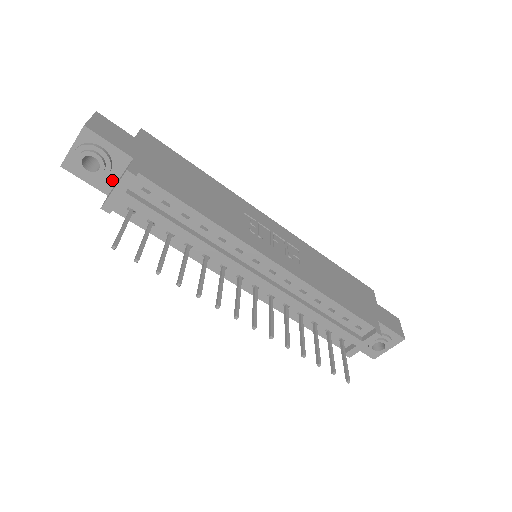
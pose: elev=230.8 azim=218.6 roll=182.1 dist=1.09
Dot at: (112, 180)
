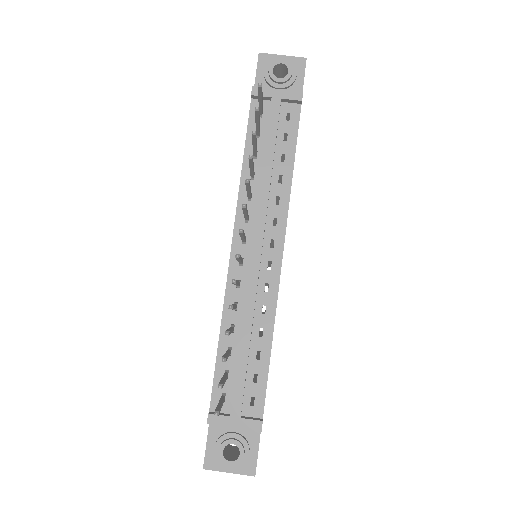
Dot at: occluded
